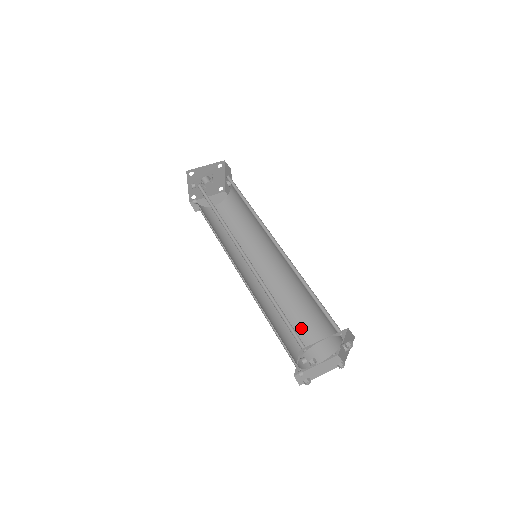
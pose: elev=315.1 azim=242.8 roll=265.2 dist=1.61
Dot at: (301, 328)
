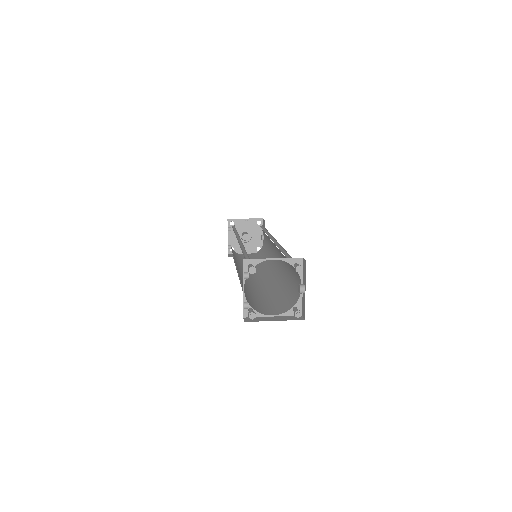
Dot at: (274, 299)
